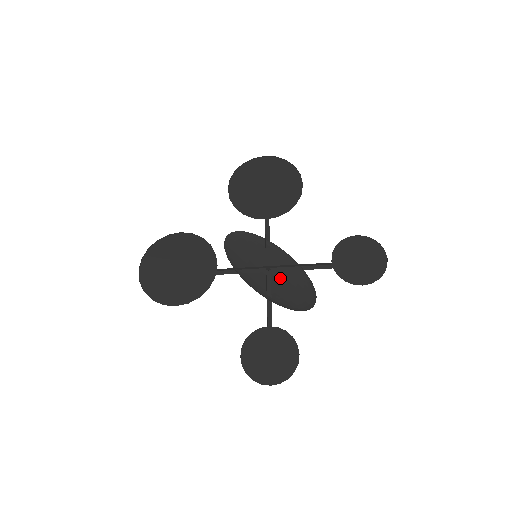
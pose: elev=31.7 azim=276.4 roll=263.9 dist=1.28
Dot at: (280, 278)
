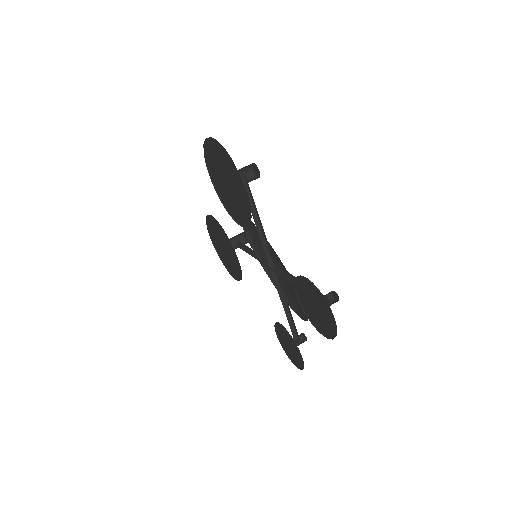
Dot at: occluded
